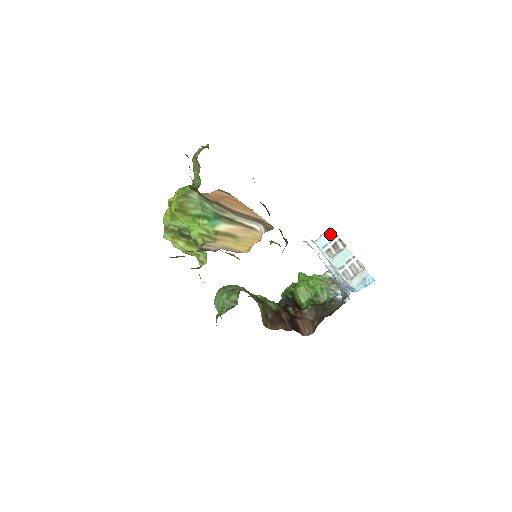
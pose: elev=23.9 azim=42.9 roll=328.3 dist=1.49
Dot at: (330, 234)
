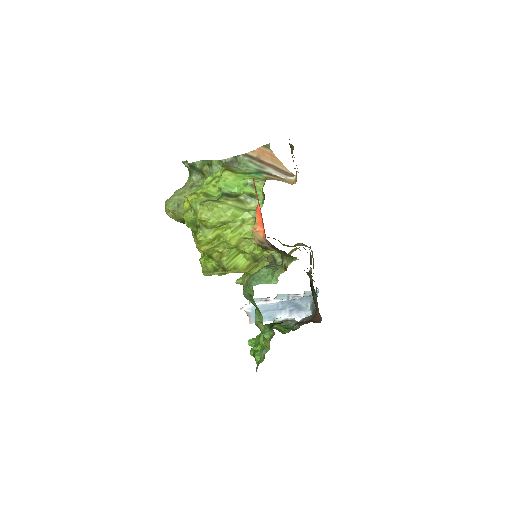
Dot at: (255, 299)
